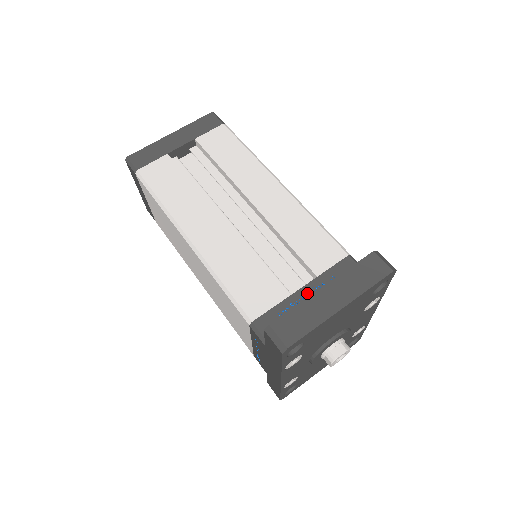
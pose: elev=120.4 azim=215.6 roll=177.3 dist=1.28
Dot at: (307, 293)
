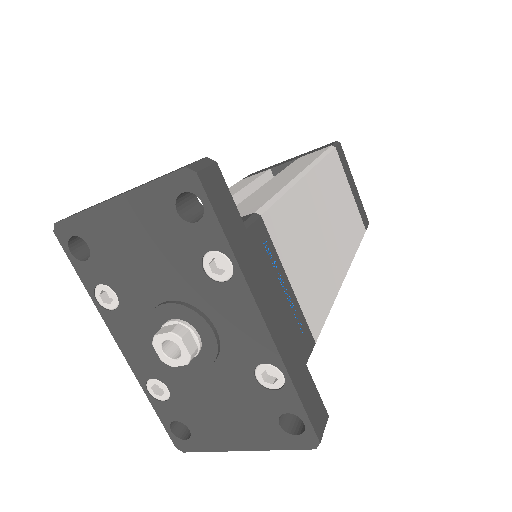
Dot at: occluded
